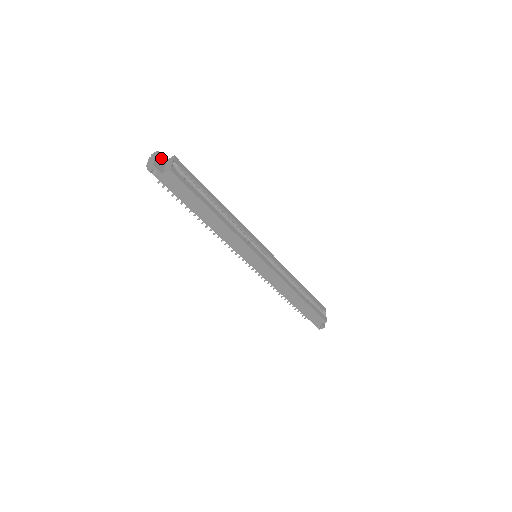
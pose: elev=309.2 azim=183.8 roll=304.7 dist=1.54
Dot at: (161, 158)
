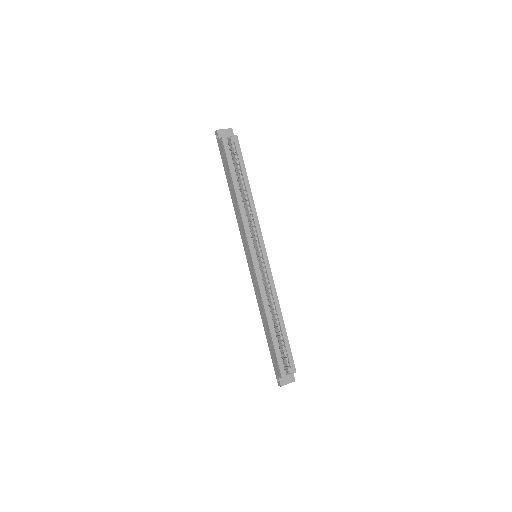
Dot at: (230, 133)
